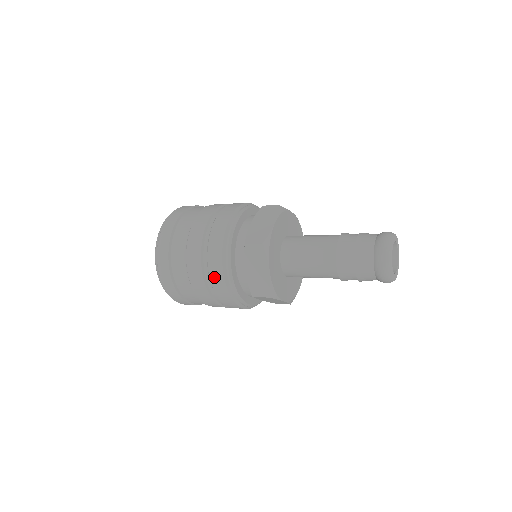
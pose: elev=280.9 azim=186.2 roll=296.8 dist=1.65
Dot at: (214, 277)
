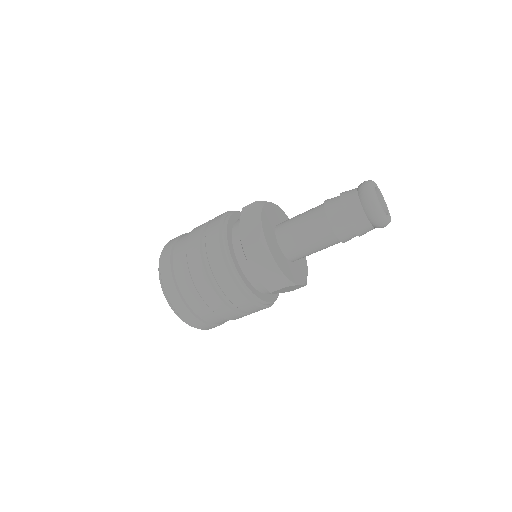
Dot at: (228, 291)
